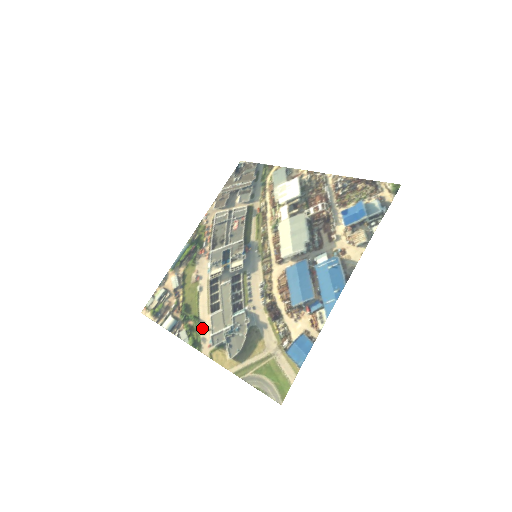
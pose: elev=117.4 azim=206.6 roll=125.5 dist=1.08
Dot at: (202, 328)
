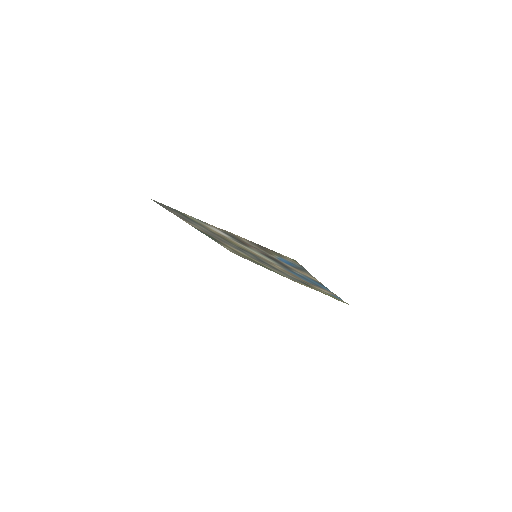
Dot at: (276, 272)
